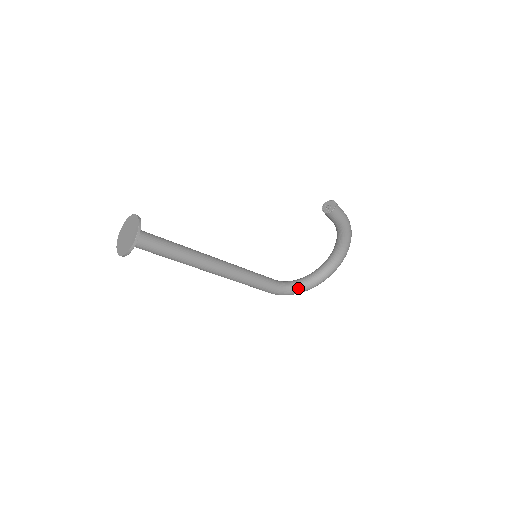
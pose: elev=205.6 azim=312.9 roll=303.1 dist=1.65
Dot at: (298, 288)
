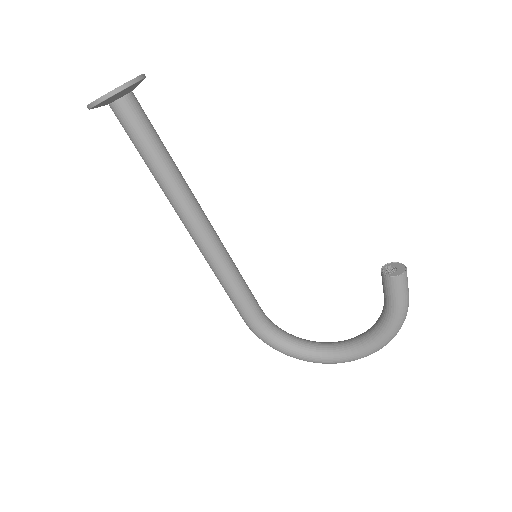
Dot at: (281, 343)
